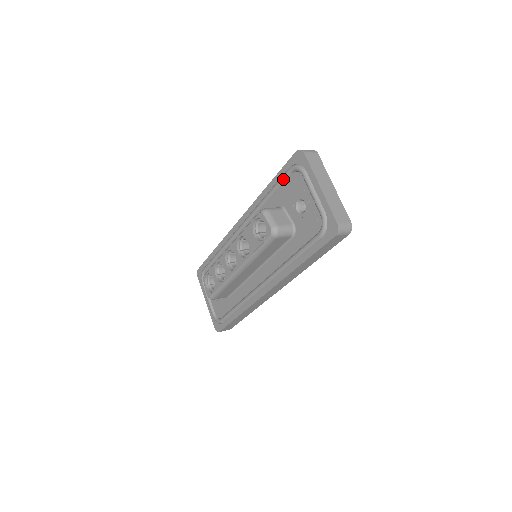
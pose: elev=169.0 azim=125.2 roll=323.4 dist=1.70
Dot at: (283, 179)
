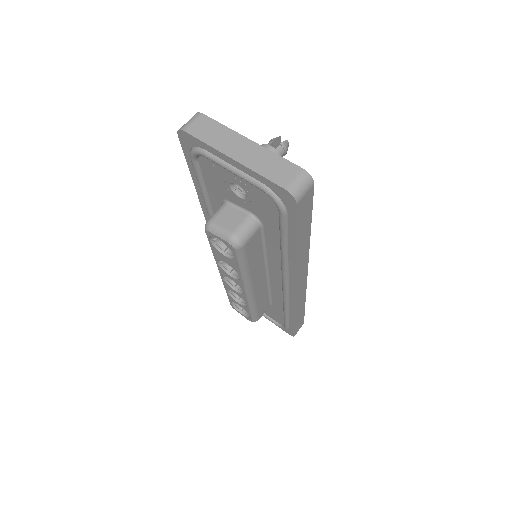
Dot at: (197, 173)
